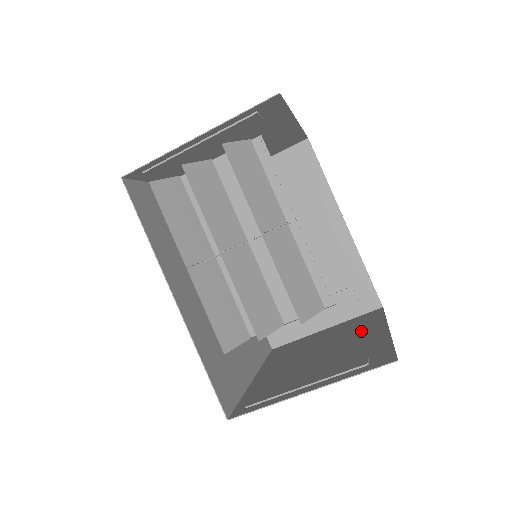
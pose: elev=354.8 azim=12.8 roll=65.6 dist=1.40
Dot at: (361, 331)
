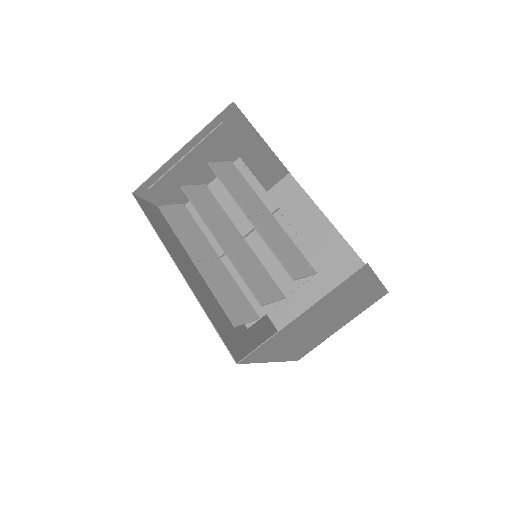
Dot at: (361, 298)
